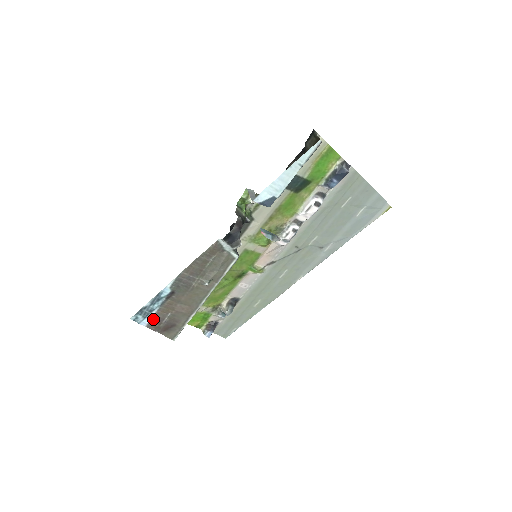
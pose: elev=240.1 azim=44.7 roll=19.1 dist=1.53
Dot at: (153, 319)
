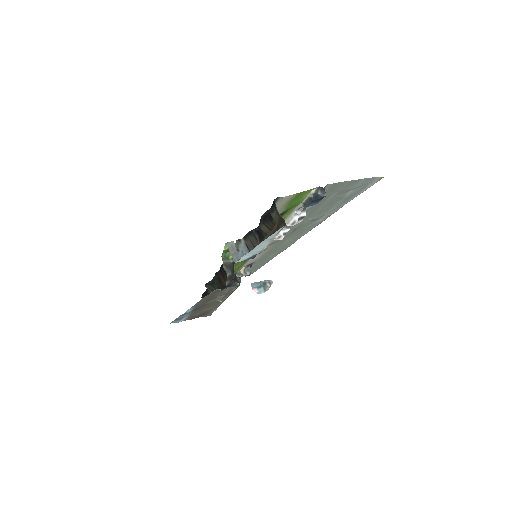
Dot at: (187, 318)
